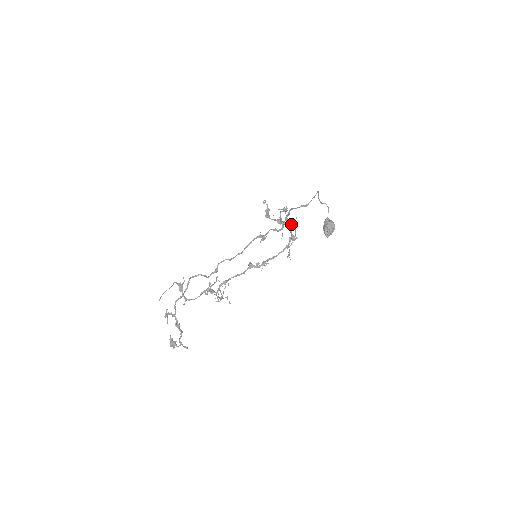
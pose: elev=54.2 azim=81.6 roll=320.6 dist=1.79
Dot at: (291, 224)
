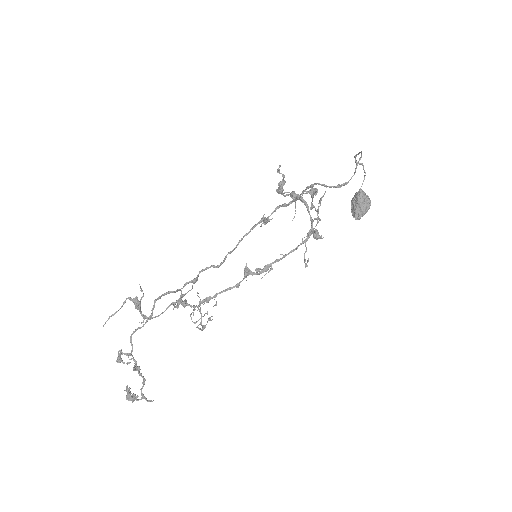
Dot at: (317, 215)
